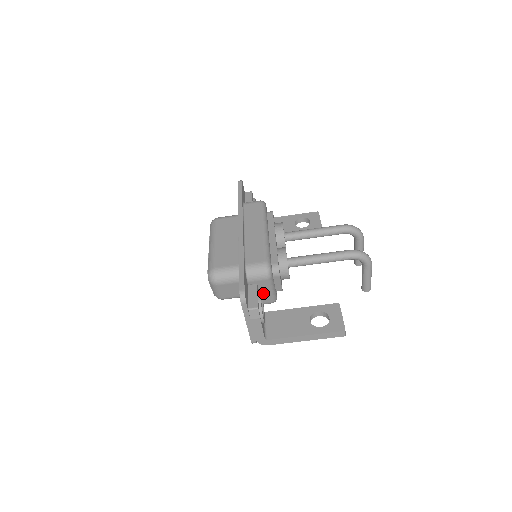
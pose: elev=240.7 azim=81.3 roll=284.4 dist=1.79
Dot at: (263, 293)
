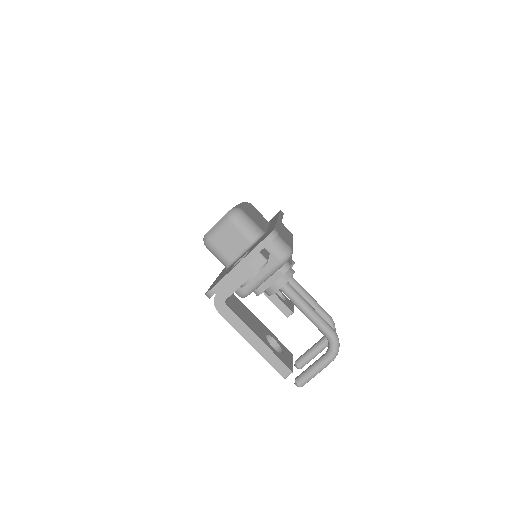
Dot at: occluded
